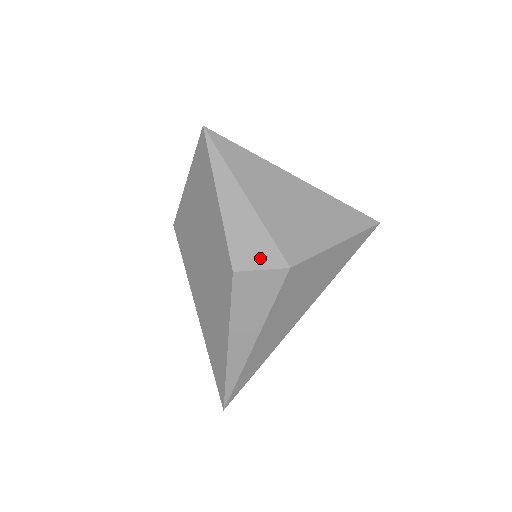
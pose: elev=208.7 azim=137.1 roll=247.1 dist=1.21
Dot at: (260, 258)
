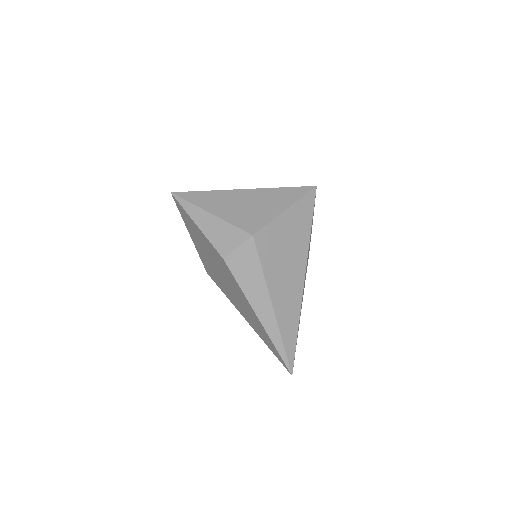
Dot at: (233, 241)
